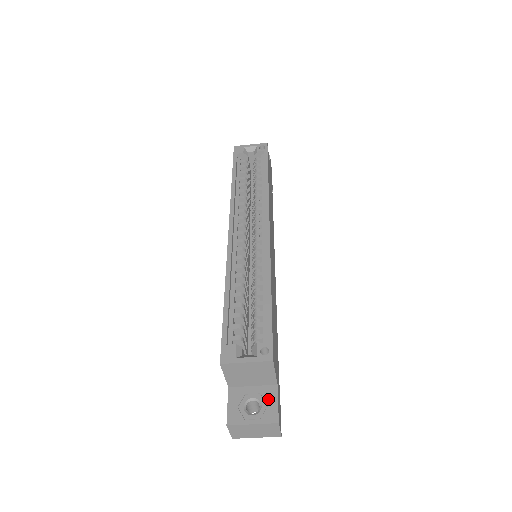
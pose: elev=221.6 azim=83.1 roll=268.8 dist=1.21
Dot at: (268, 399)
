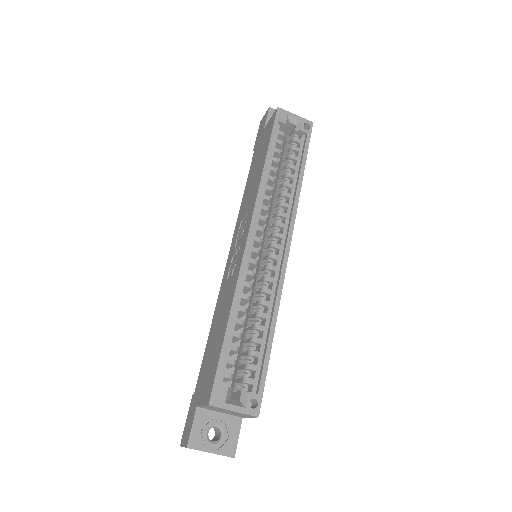
Dot at: (231, 431)
